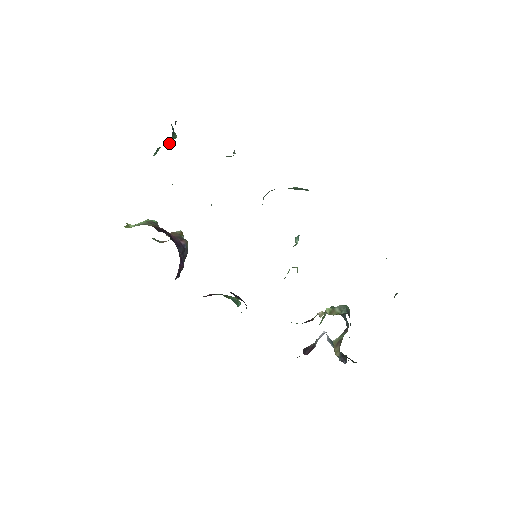
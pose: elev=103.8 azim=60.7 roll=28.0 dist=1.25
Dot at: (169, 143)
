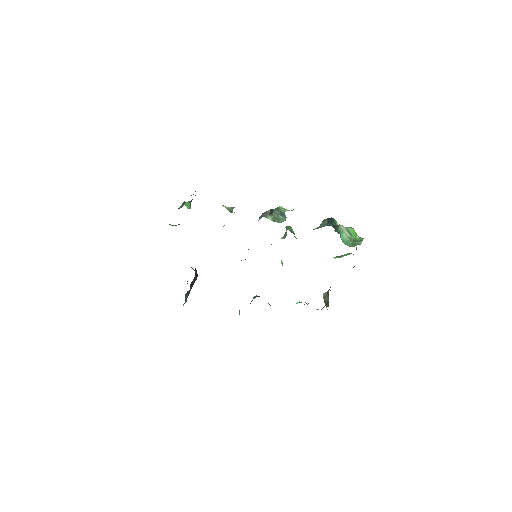
Dot at: occluded
